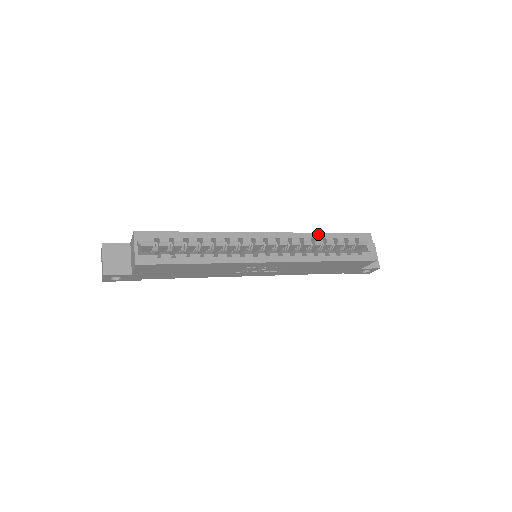
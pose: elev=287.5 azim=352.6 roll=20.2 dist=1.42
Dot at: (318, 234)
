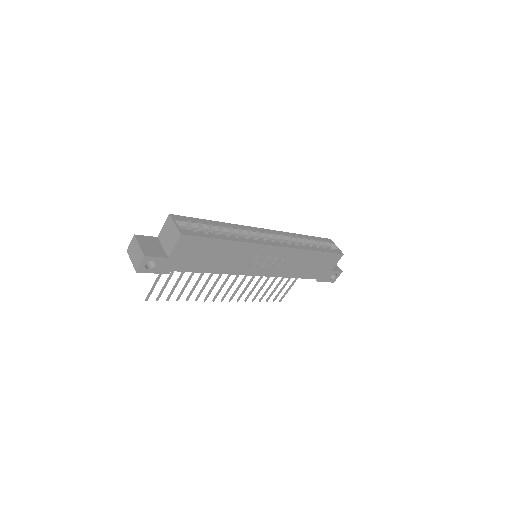
Dot at: (298, 235)
